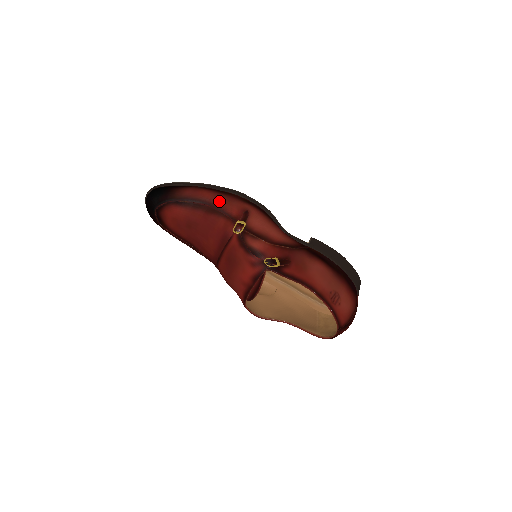
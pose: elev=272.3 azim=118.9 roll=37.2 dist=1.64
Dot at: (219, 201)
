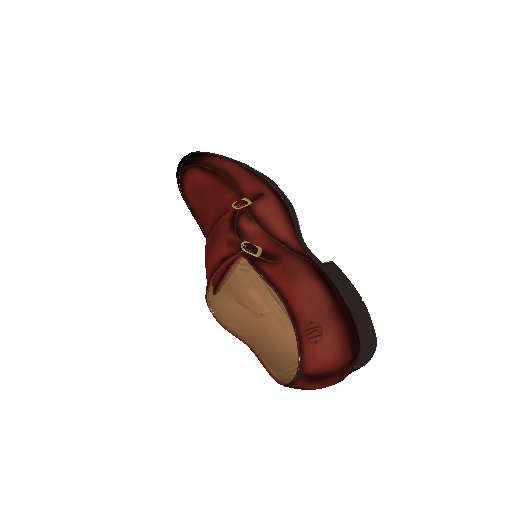
Dot at: (240, 175)
